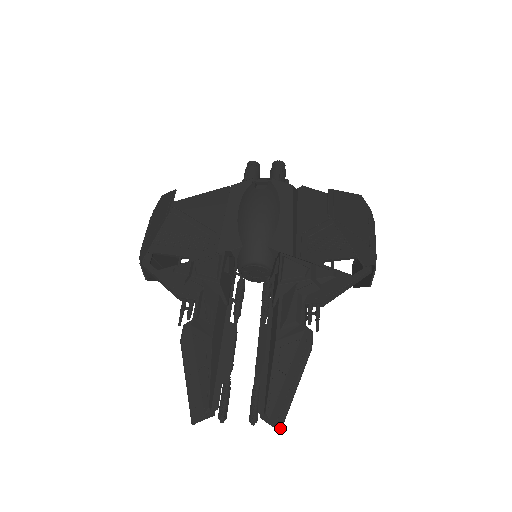
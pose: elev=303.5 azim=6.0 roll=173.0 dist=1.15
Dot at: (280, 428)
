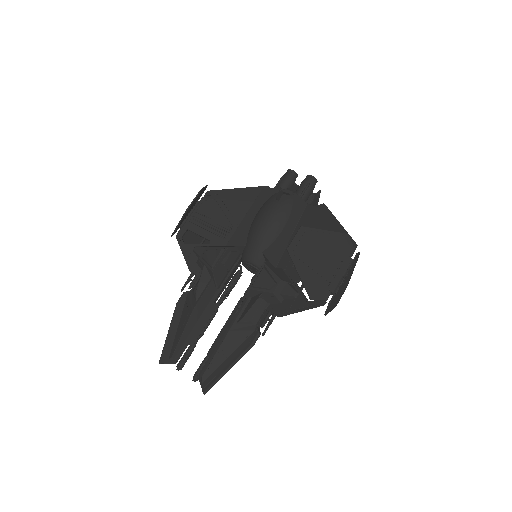
Dot at: (205, 392)
